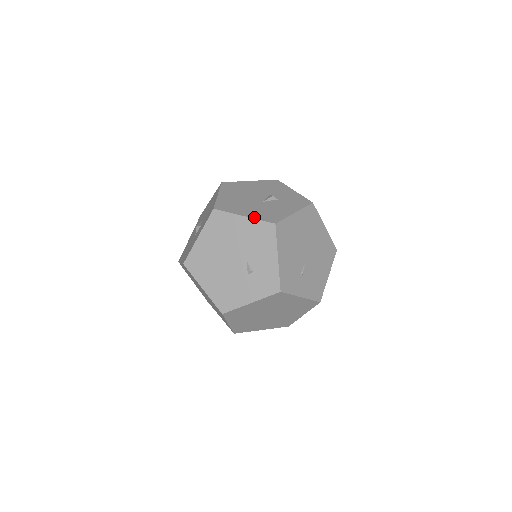
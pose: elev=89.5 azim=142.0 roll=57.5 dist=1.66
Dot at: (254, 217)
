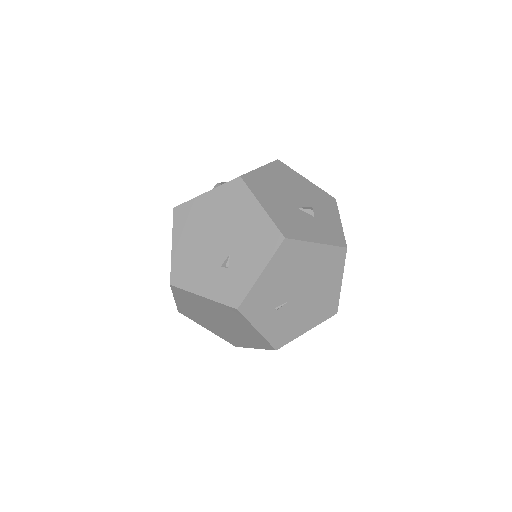
Dot at: (271, 215)
